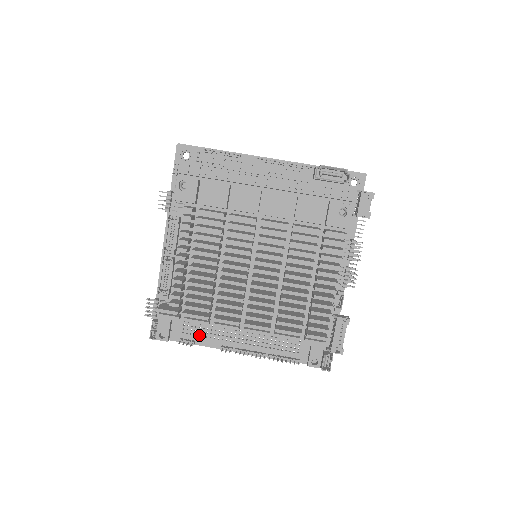
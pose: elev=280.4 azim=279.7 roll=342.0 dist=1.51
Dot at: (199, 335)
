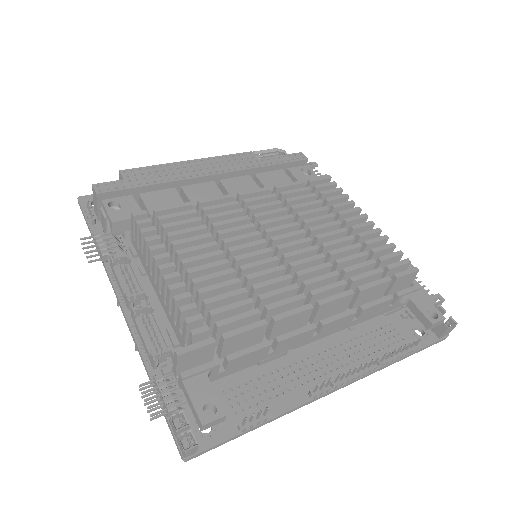
Dot at: (263, 400)
